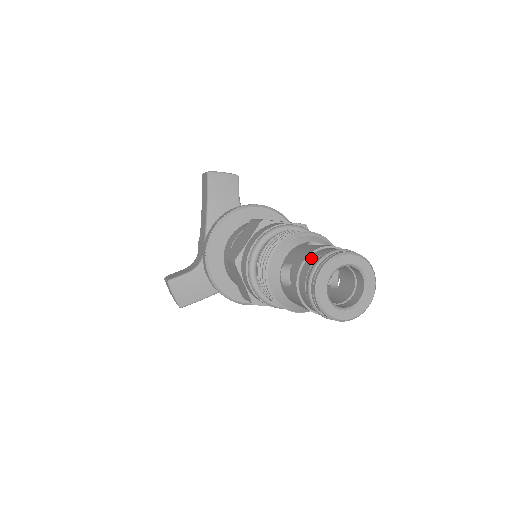
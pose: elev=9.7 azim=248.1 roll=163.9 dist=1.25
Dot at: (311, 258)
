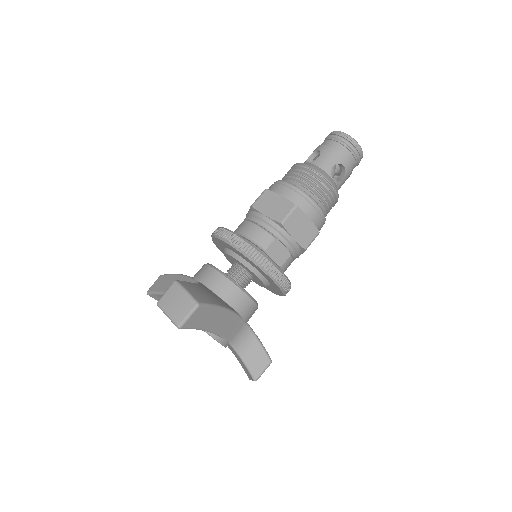
Dot at: occluded
